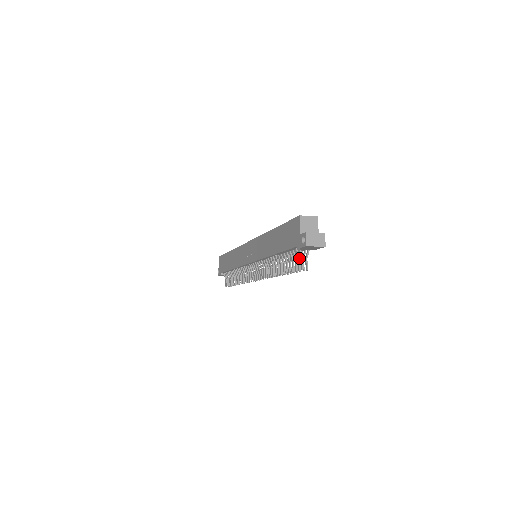
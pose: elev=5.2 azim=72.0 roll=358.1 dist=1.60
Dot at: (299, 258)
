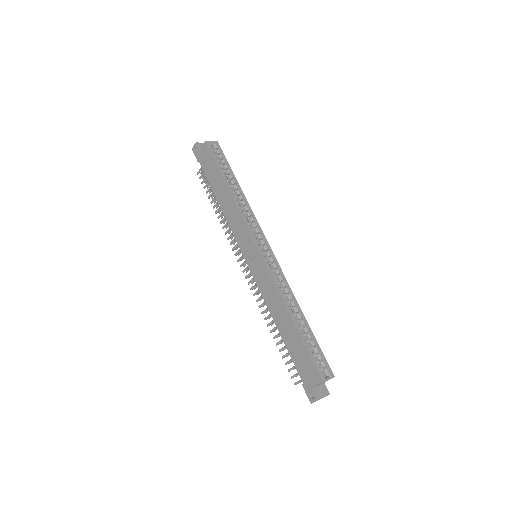
Dot at: occluded
